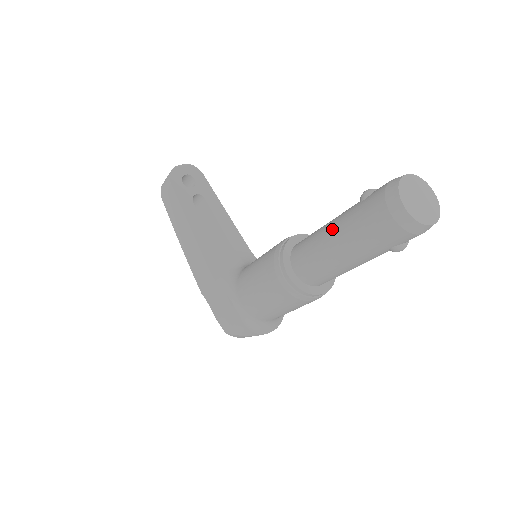
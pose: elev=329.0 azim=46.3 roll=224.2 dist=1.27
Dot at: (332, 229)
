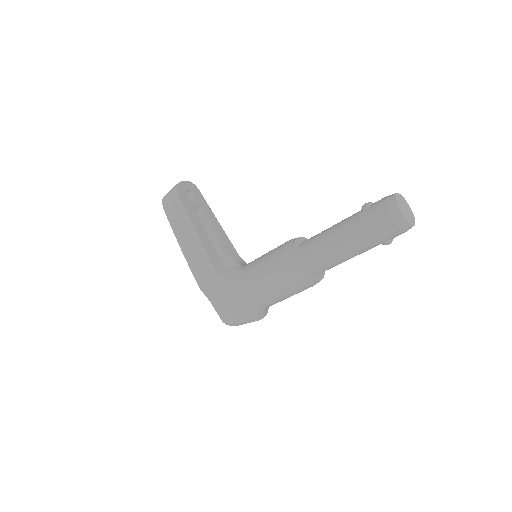
Dot at: (341, 230)
